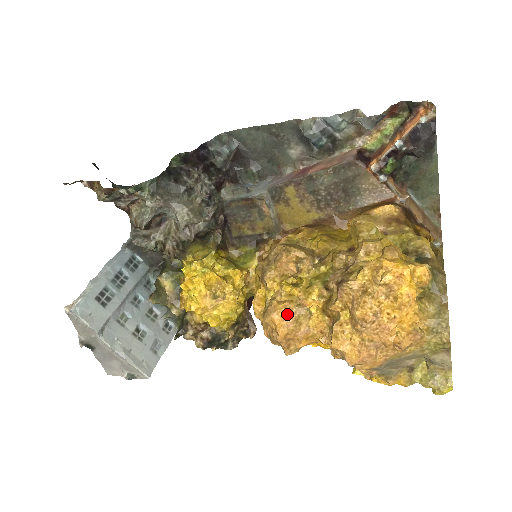
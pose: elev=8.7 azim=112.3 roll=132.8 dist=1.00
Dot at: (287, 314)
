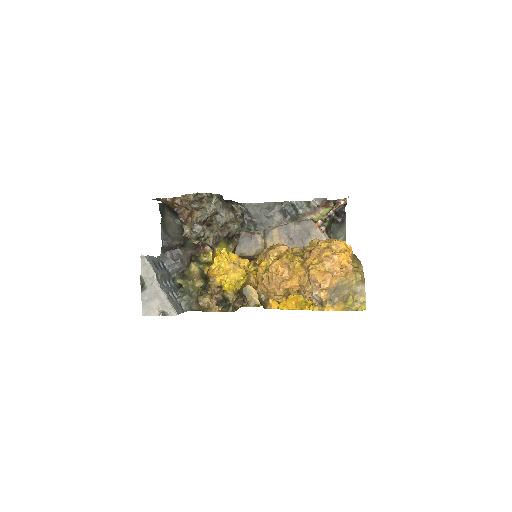
Dot at: (284, 263)
